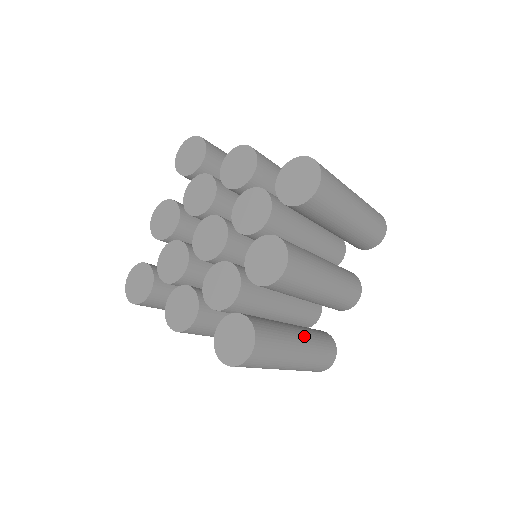
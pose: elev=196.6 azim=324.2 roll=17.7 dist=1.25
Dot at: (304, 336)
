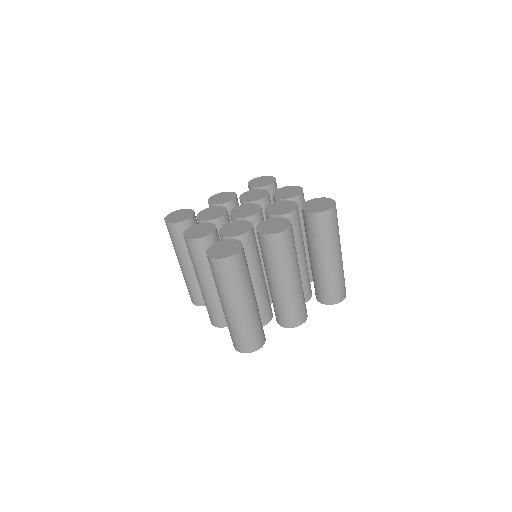
Dot at: (256, 302)
